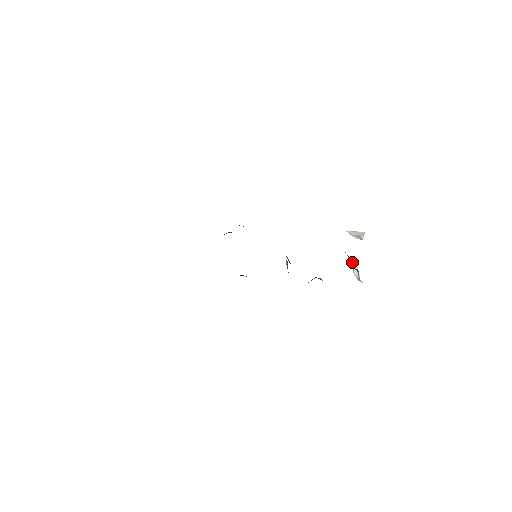
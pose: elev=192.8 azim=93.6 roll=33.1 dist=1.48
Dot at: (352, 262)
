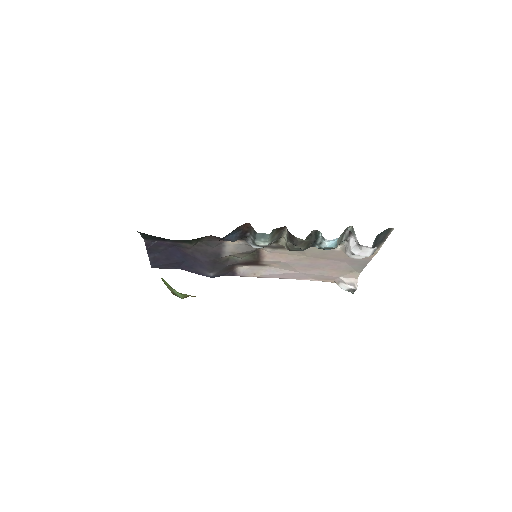
Dot at: (347, 245)
